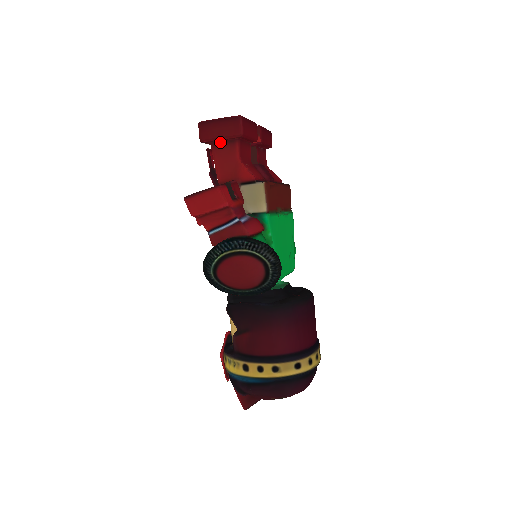
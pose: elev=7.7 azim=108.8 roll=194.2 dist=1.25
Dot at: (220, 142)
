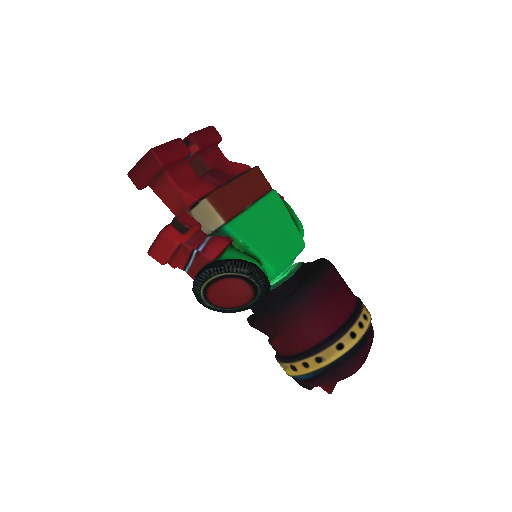
Dot at: (153, 181)
